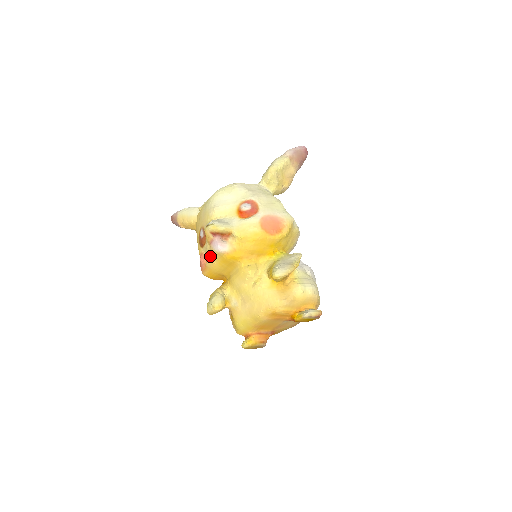
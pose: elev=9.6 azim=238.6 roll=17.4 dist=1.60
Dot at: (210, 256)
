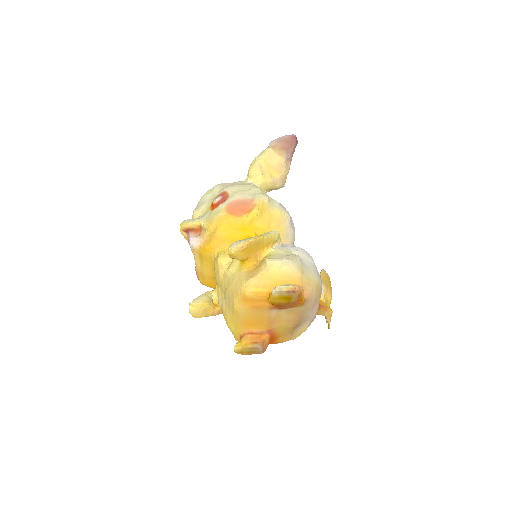
Dot at: (194, 258)
